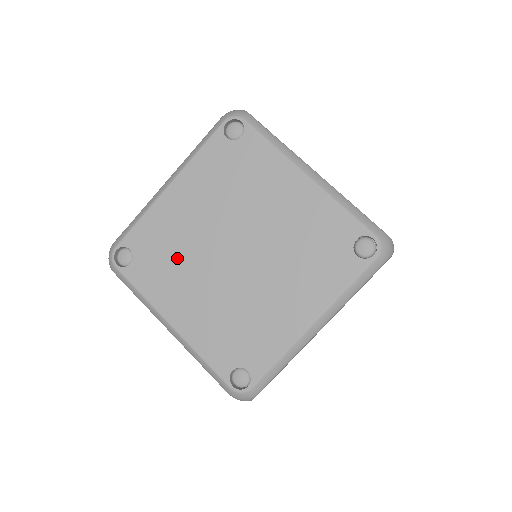
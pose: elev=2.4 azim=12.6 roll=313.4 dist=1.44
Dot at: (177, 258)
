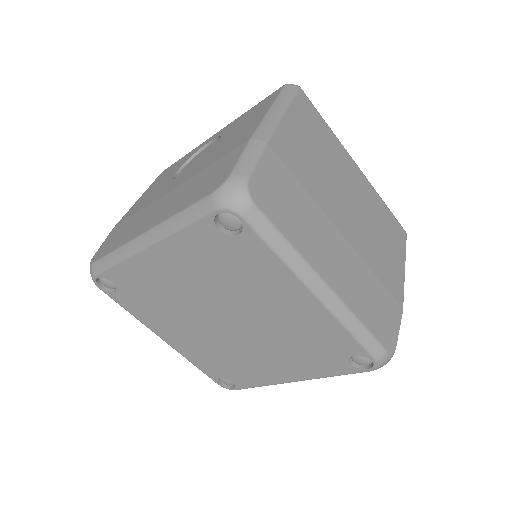
Dot at: (164, 305)
